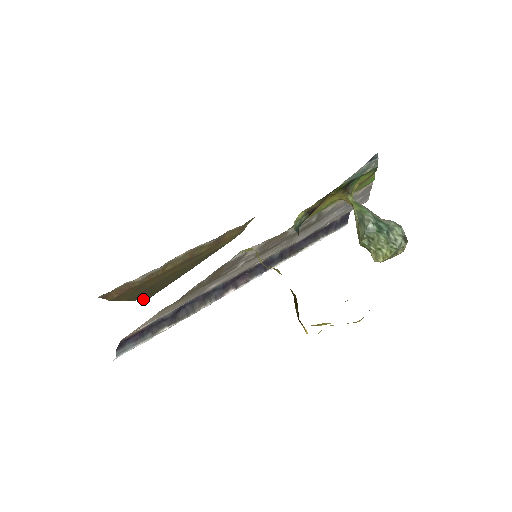
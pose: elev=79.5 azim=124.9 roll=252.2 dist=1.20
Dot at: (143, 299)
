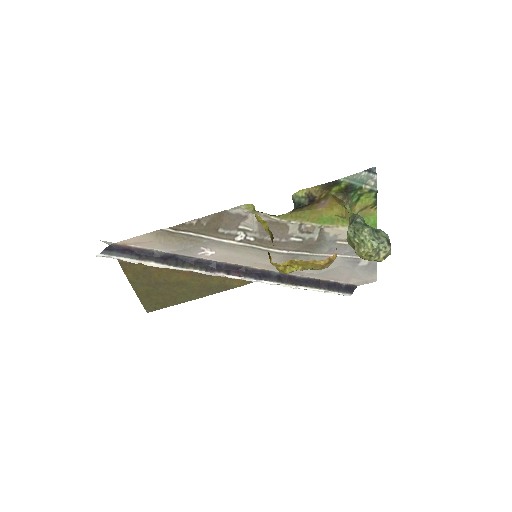
Dot at: (143, 305)
